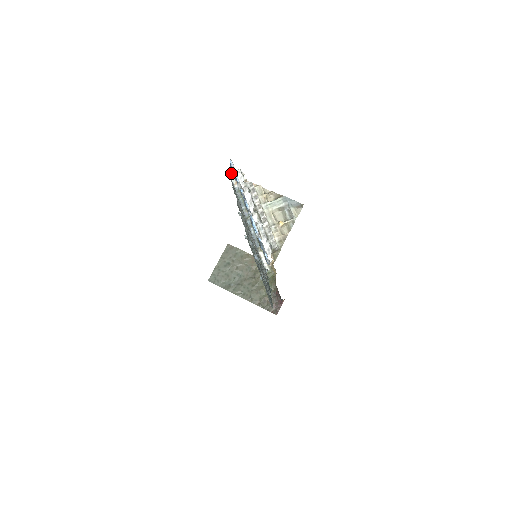
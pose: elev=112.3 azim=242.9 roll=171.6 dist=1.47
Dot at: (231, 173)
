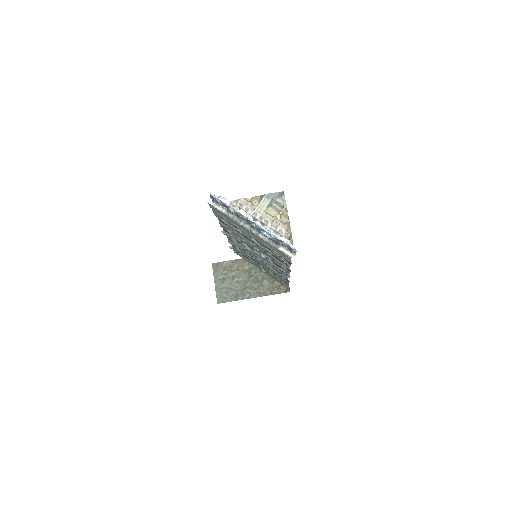
Dot at: (212, 204)
